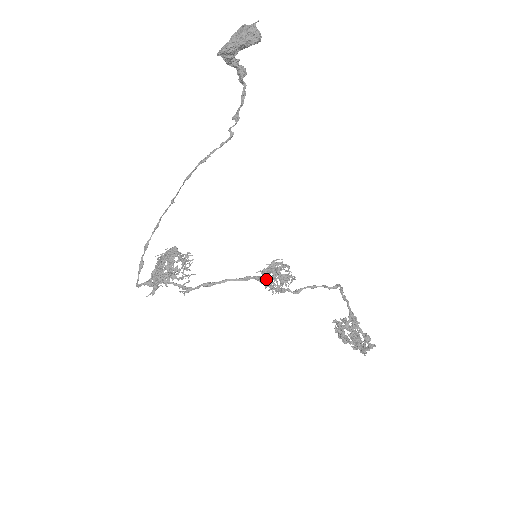
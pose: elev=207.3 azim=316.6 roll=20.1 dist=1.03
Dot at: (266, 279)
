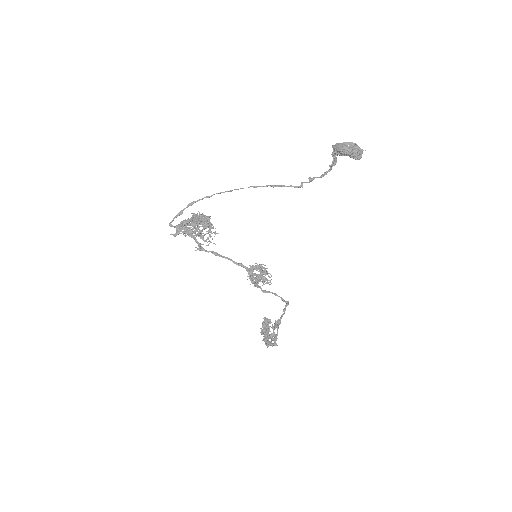
Dot at: (253, 273)
